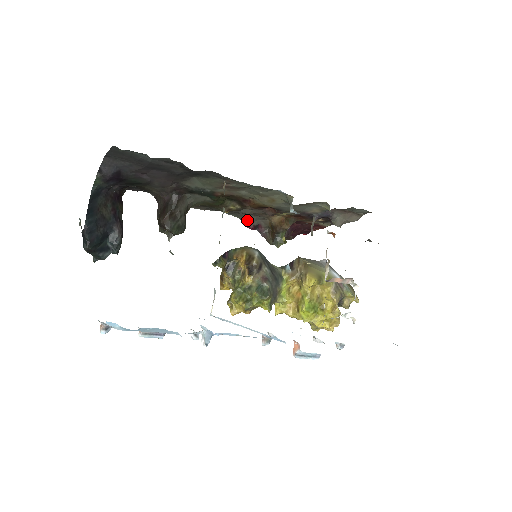
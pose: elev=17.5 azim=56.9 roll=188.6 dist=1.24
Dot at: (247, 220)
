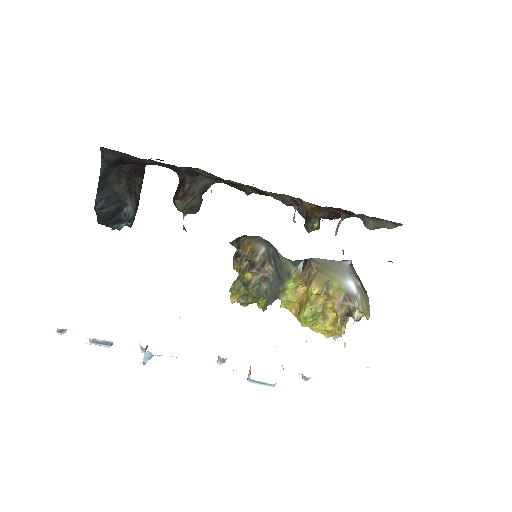
Dot at: occluded
